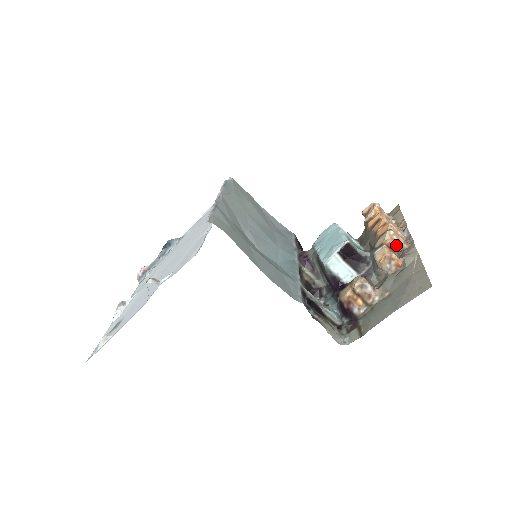
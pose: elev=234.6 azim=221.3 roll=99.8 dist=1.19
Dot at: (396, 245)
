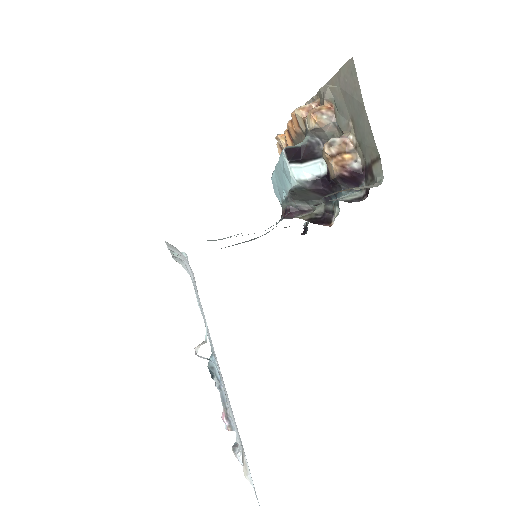
Dot at: (311, 108)
